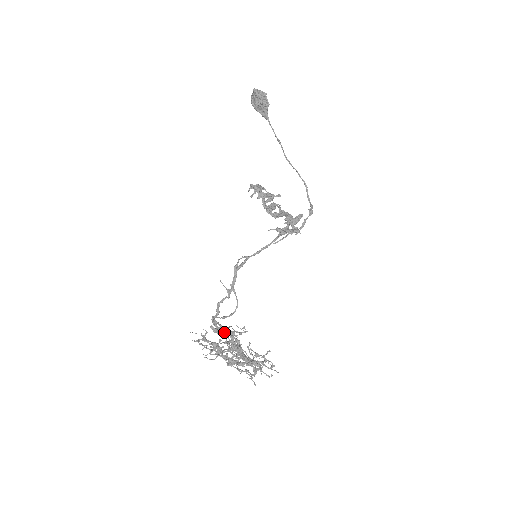
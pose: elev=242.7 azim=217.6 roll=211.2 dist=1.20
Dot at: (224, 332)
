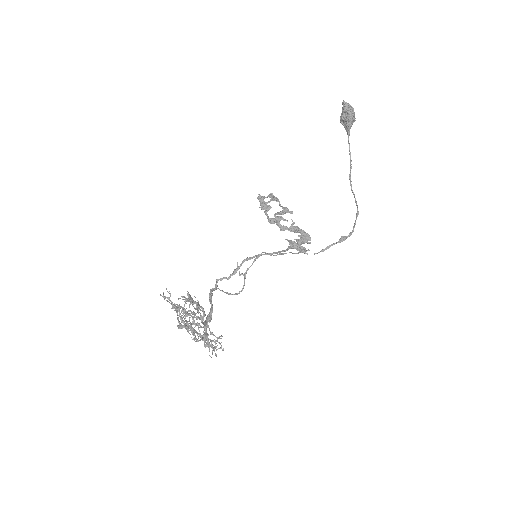
Dot at: (184, 301)
